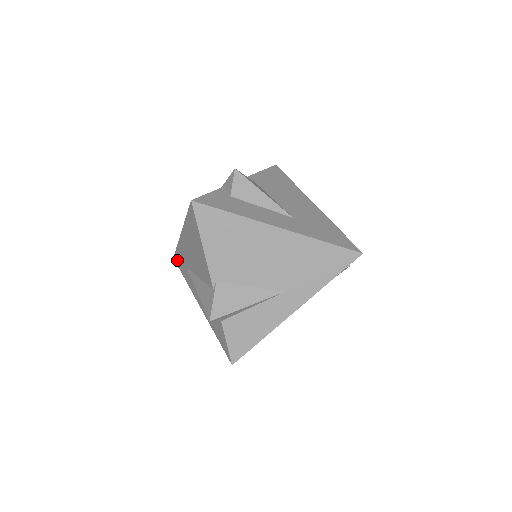
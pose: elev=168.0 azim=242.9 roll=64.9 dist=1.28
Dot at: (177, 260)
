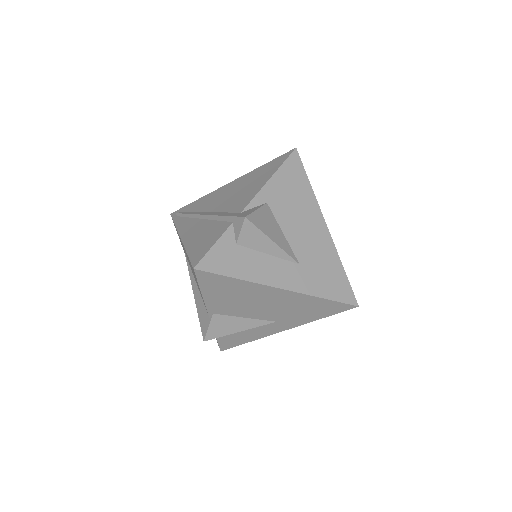
Dot at: occluded
